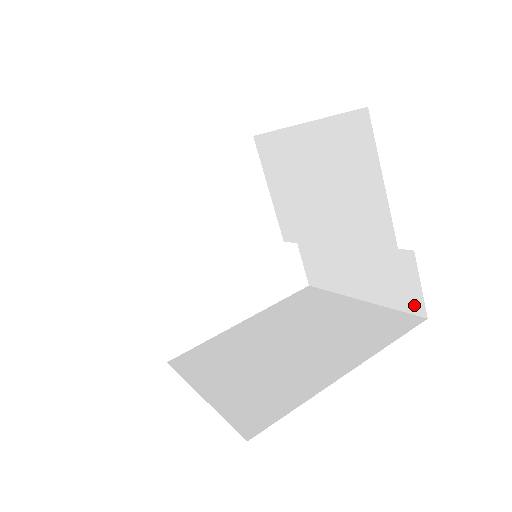
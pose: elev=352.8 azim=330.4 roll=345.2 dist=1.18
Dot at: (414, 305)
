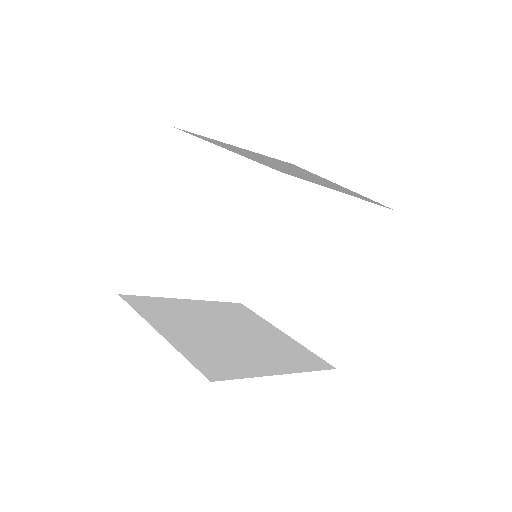
Dot at: (332, 355)
